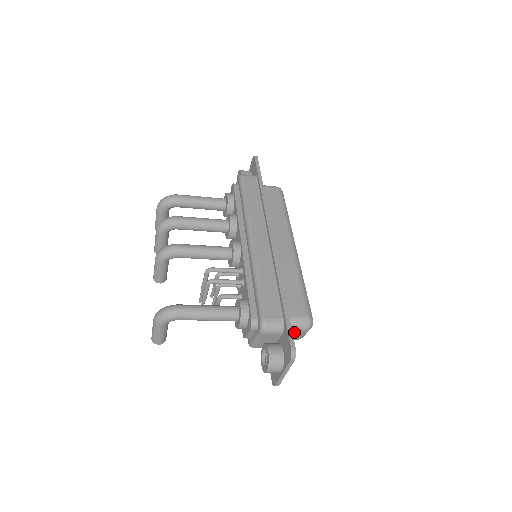
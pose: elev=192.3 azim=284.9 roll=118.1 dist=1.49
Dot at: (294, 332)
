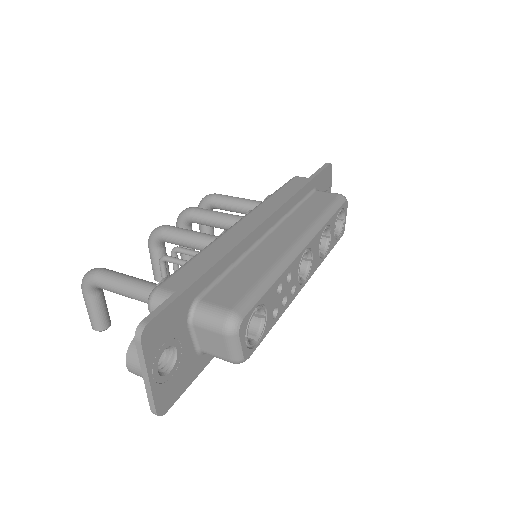
Dot at: (209, 333)
